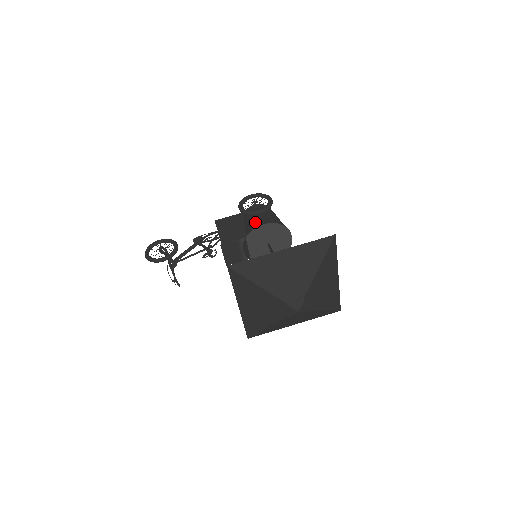
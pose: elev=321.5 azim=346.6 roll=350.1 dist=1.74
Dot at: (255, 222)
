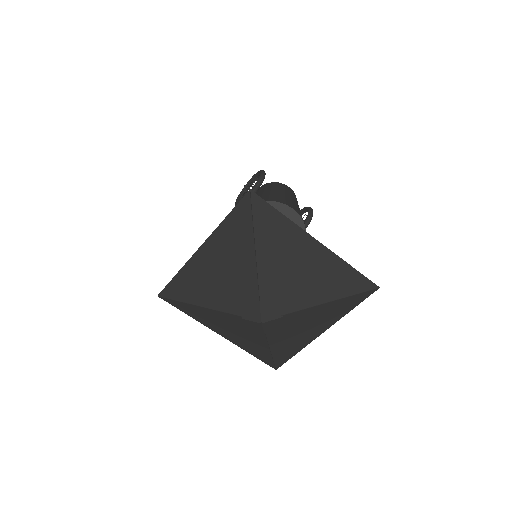
Dot at: occluded
